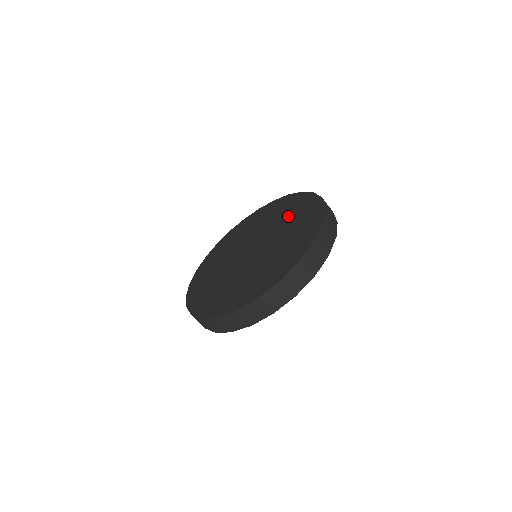
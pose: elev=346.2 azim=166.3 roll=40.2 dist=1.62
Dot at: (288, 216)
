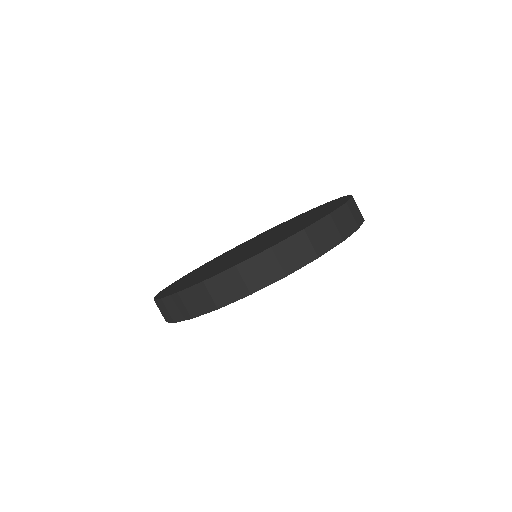
Dot at: (306, 216)
